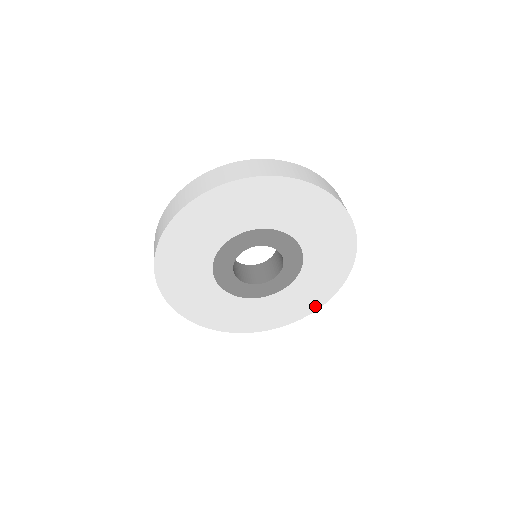
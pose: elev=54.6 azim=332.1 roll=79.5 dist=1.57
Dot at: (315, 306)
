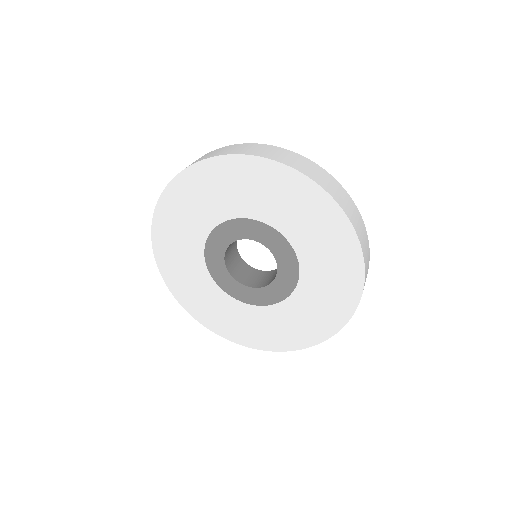
Dot at: (356, 261)
